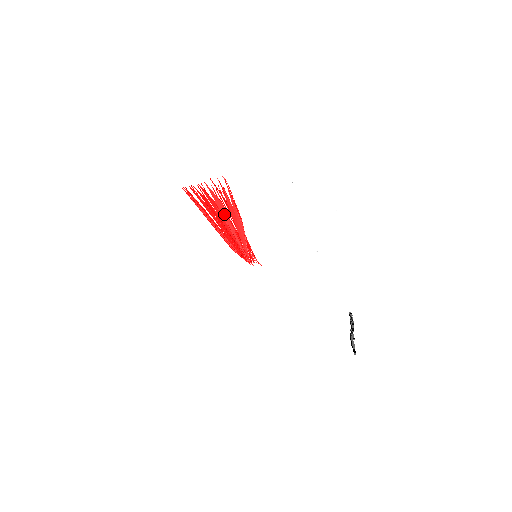
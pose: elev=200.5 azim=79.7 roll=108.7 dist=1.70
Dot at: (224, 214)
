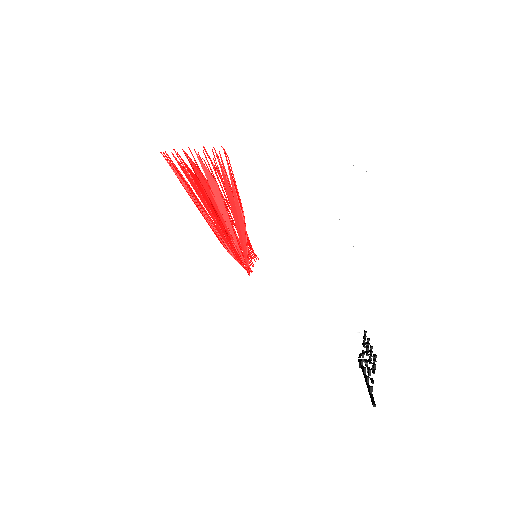
Dot at: (219, 201)
